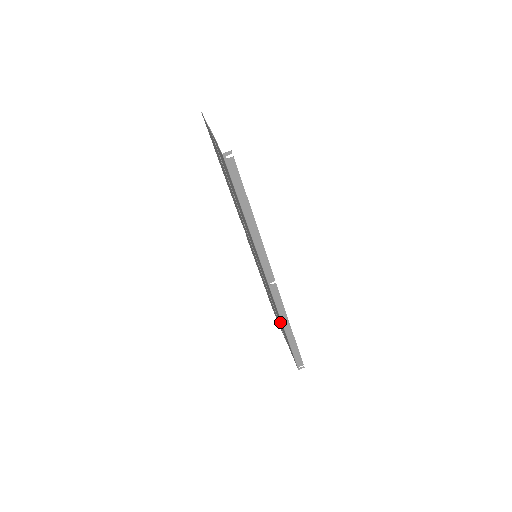
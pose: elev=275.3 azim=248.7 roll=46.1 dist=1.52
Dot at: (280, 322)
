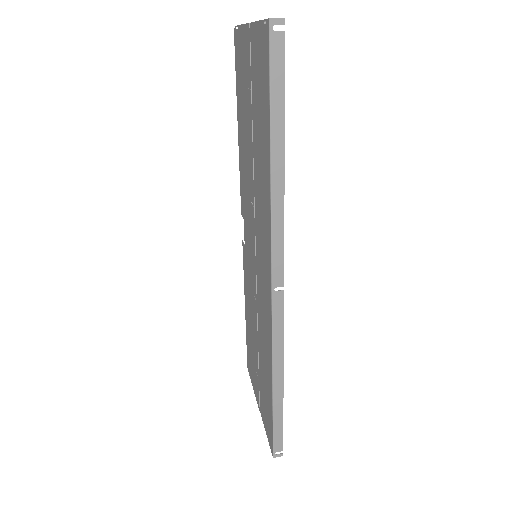
Dot at: (264, 371)
